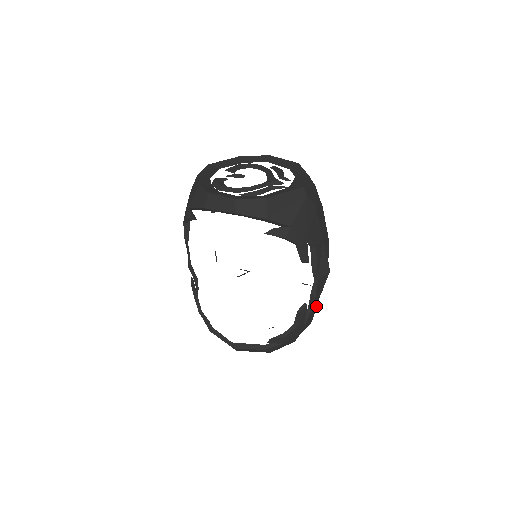
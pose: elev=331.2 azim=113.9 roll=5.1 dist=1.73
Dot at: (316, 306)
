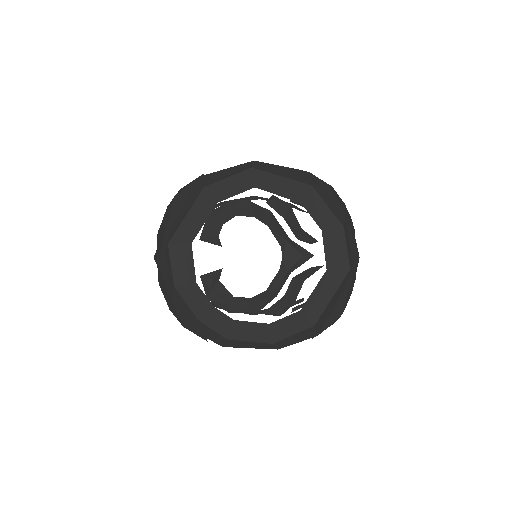
Dot at: occluded
